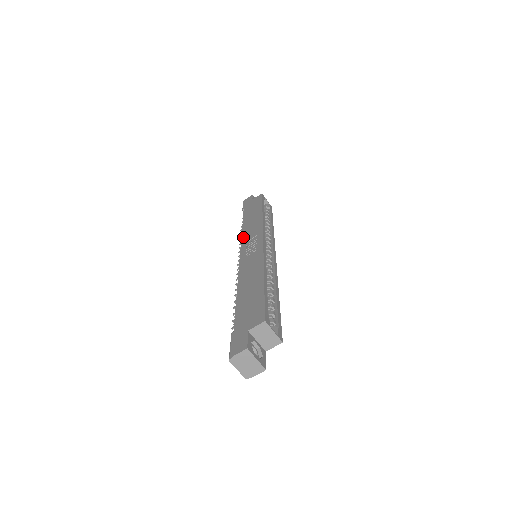
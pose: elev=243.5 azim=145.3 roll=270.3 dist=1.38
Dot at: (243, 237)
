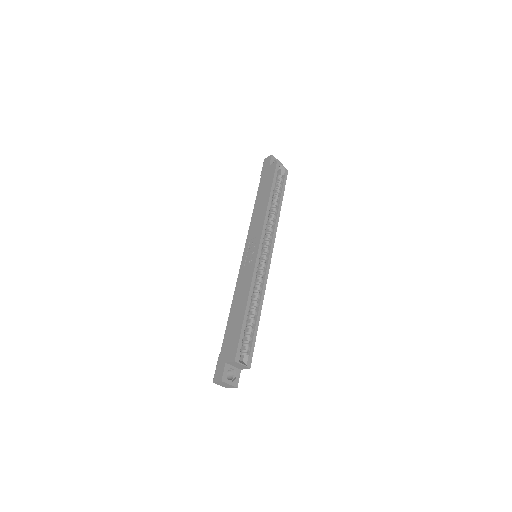
Dot at: (250, 230)
